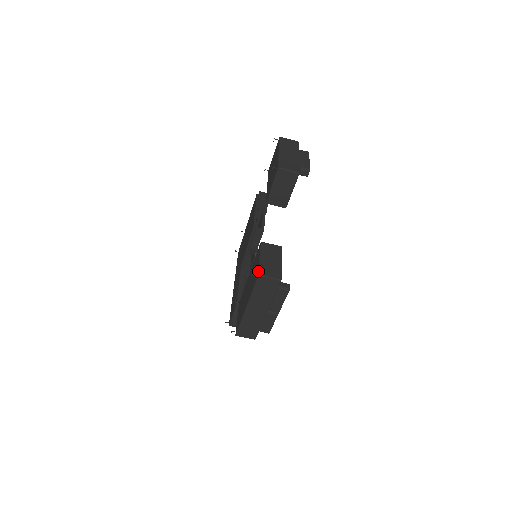
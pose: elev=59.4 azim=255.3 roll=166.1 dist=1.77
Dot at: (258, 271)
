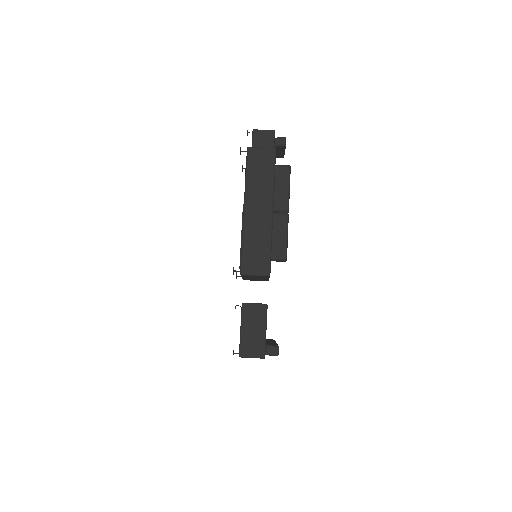
Dot at: (247, 150)
